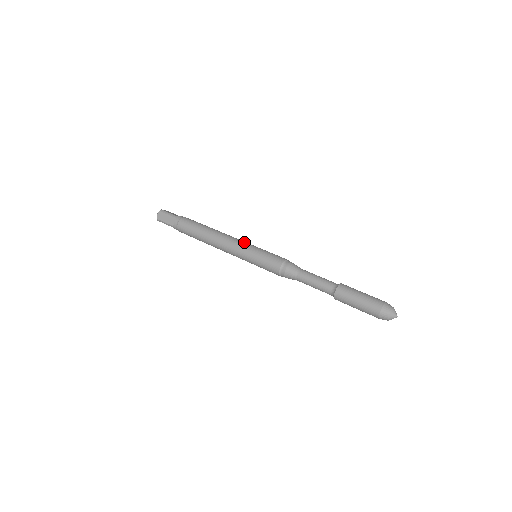
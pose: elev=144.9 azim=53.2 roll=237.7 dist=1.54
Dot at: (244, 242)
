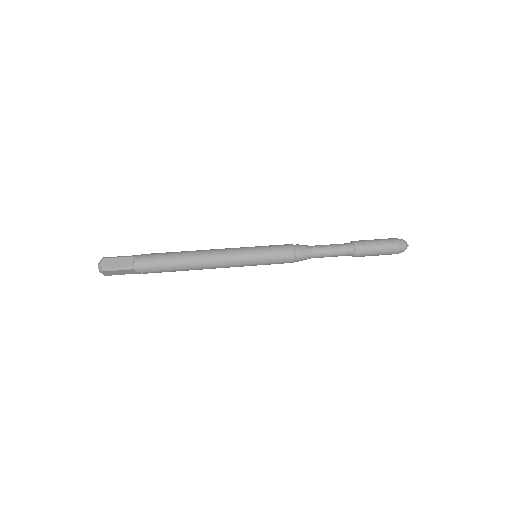
Dot at: occluded
